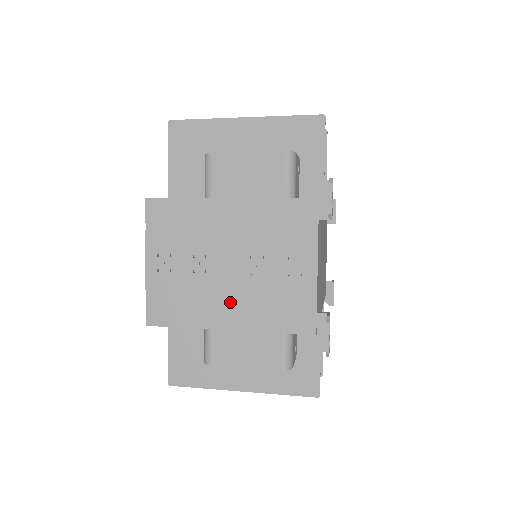
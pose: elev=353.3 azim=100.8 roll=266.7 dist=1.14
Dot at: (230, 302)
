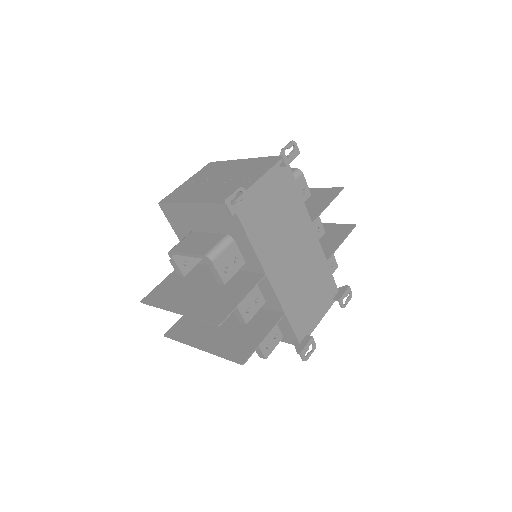
Dot at: (205, 193)
